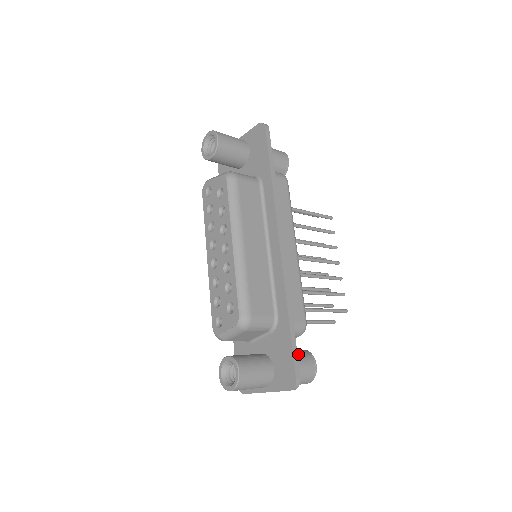
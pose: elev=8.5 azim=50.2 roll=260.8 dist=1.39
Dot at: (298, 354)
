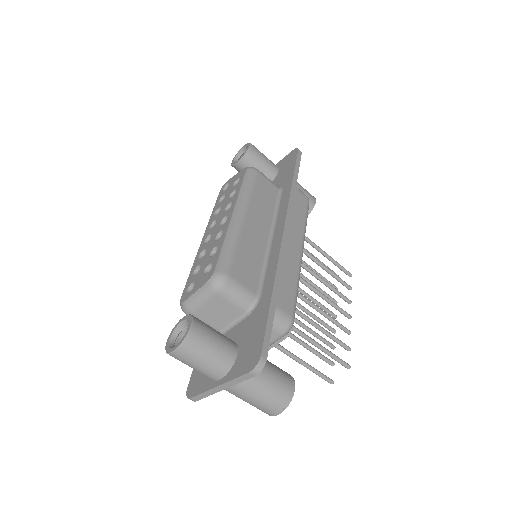
Dot at: (274, 365)
